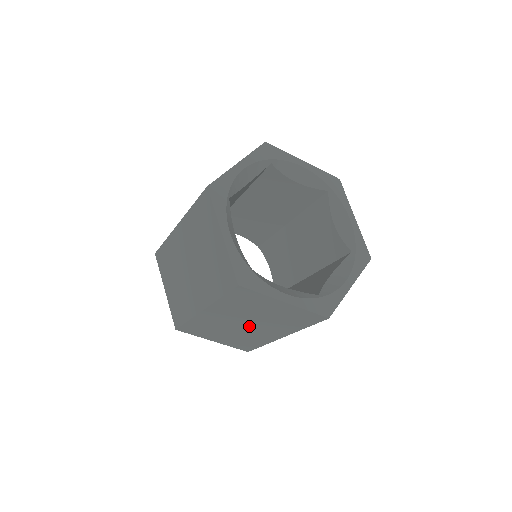
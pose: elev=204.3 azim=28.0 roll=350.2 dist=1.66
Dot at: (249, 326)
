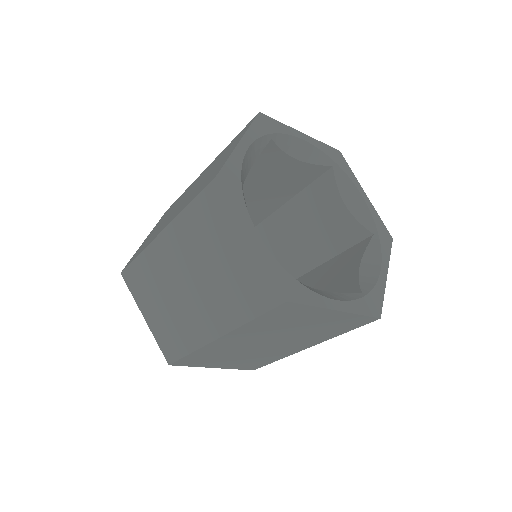
Dot at: (193, 291)
